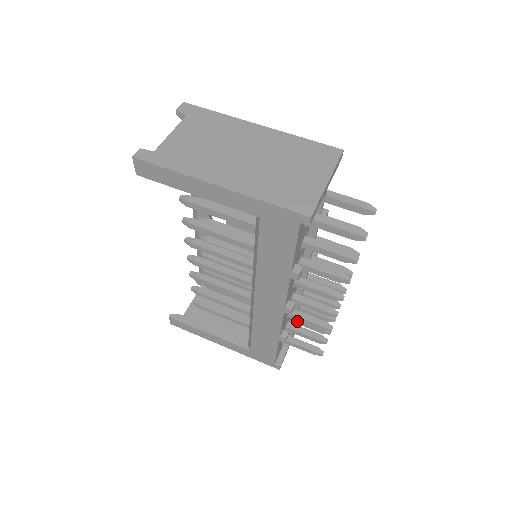
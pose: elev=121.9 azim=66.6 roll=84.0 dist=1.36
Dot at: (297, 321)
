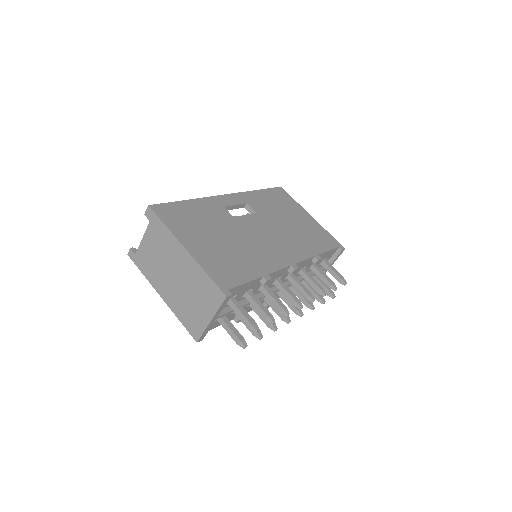
Dot at: (324, 266)
